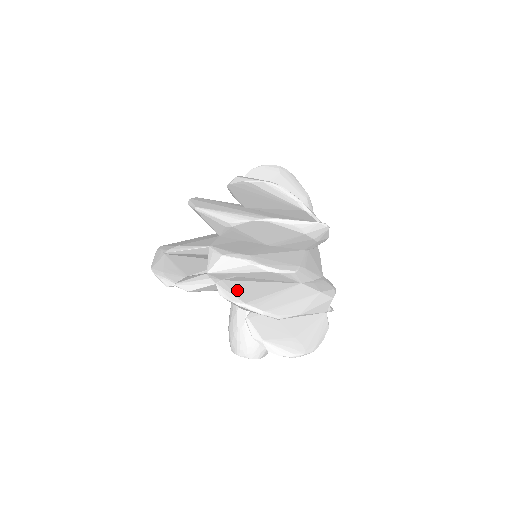
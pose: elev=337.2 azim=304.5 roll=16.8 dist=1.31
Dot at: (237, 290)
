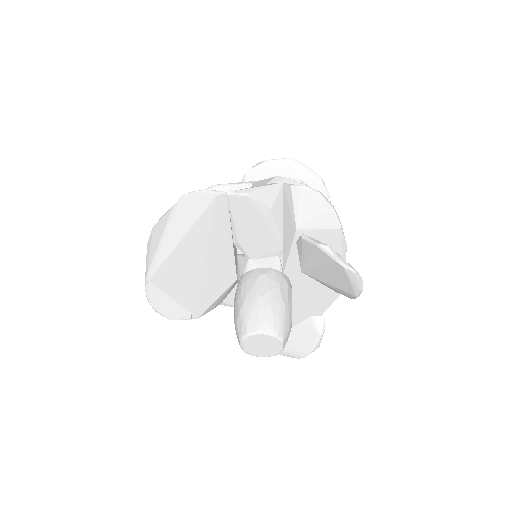
Dot at: occluded
